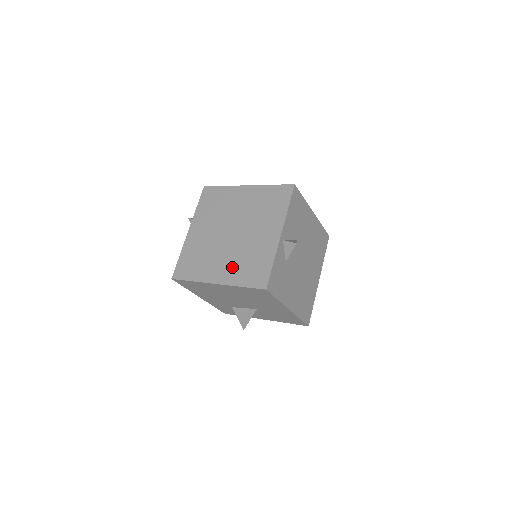
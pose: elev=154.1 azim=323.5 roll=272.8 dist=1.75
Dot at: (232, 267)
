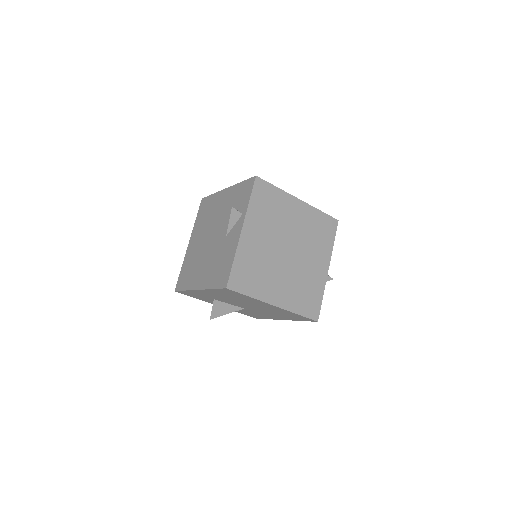
Dot at: (290, 291)
